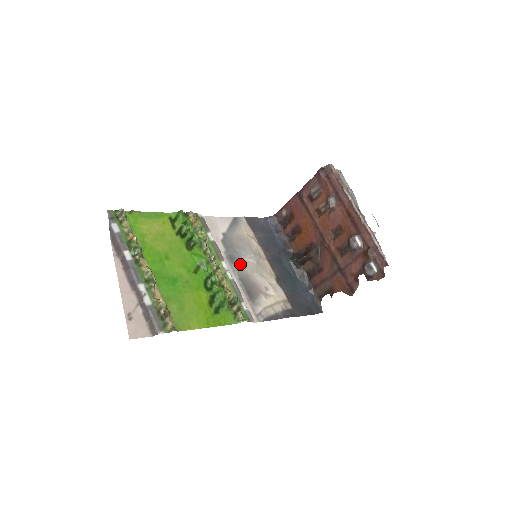
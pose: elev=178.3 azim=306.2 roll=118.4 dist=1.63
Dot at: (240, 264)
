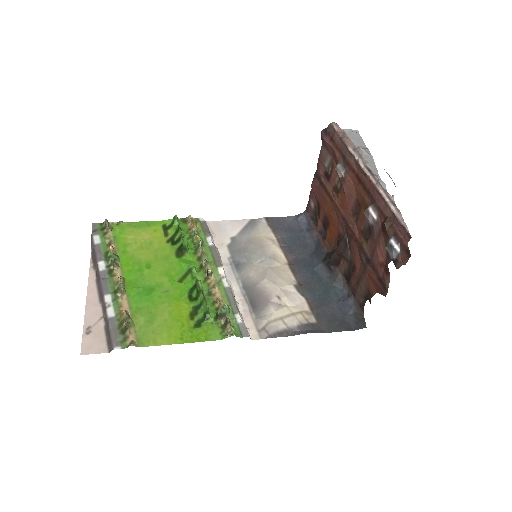
Dot at: (247, 270)
